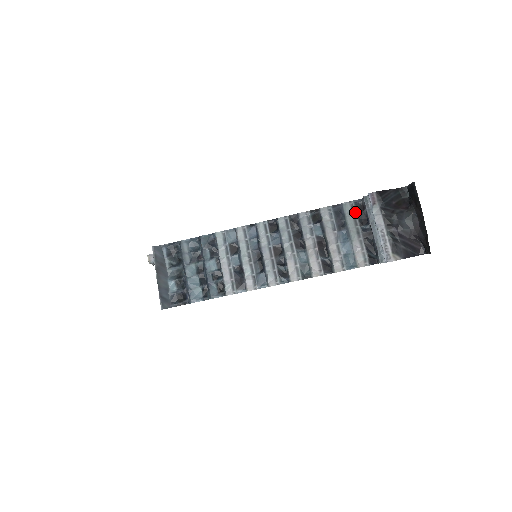
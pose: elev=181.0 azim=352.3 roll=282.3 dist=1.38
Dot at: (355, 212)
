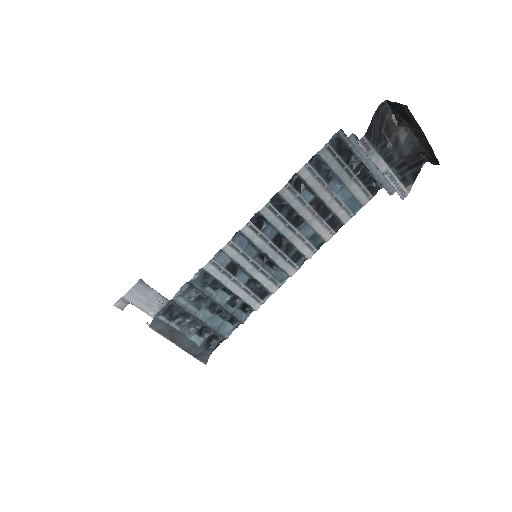
Dot at: (336, 154)
